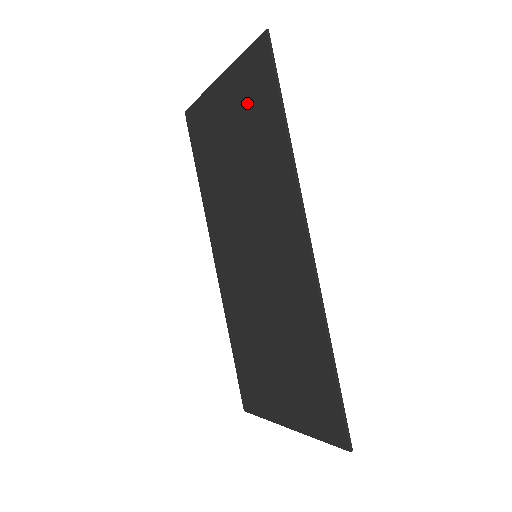
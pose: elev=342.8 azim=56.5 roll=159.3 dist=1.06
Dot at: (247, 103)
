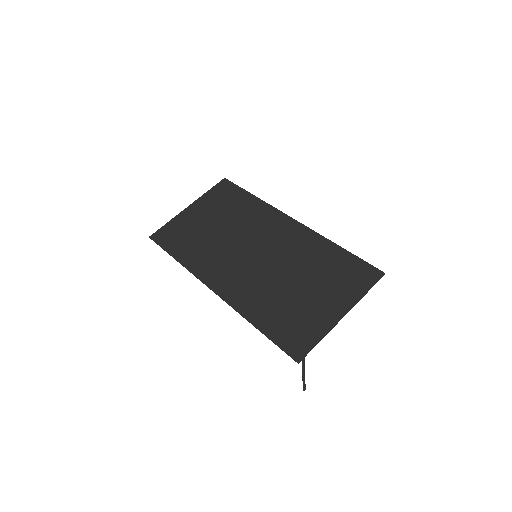
Dot at: (220, 202)
